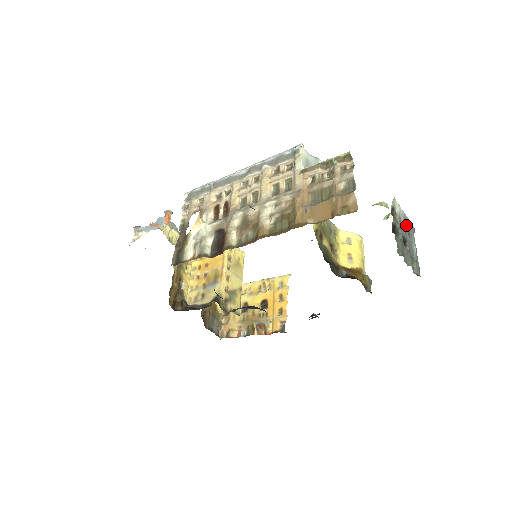
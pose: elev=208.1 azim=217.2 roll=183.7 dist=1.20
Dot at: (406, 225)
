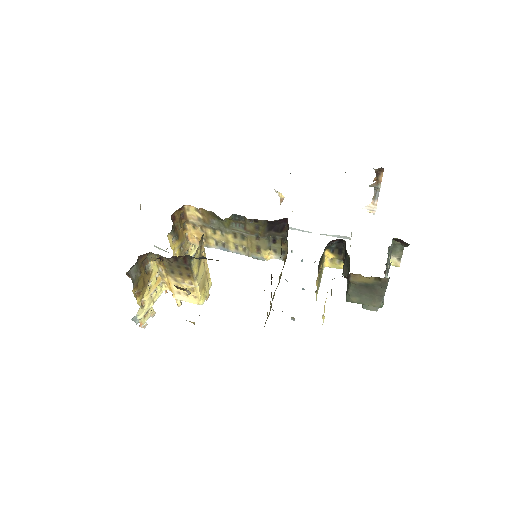
Dot at: occluded
